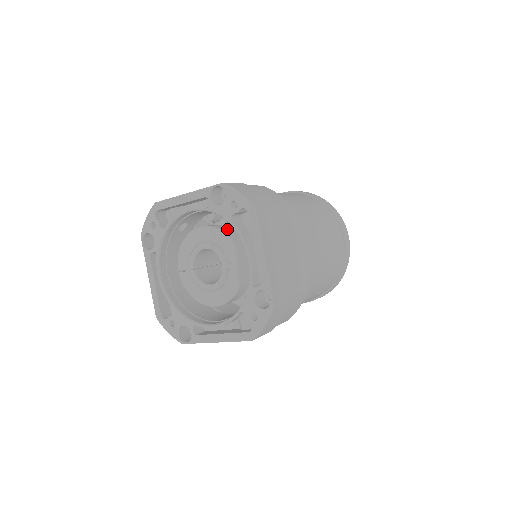
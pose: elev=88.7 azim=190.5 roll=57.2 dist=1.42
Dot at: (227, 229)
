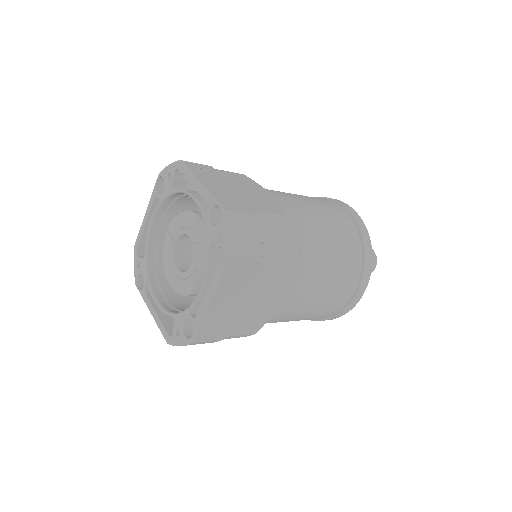
Dot at: occluded
